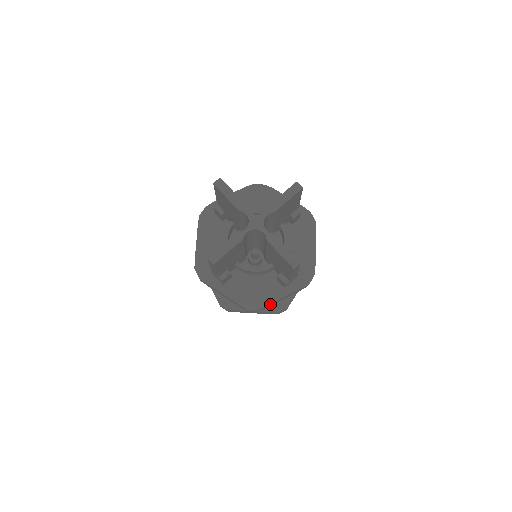
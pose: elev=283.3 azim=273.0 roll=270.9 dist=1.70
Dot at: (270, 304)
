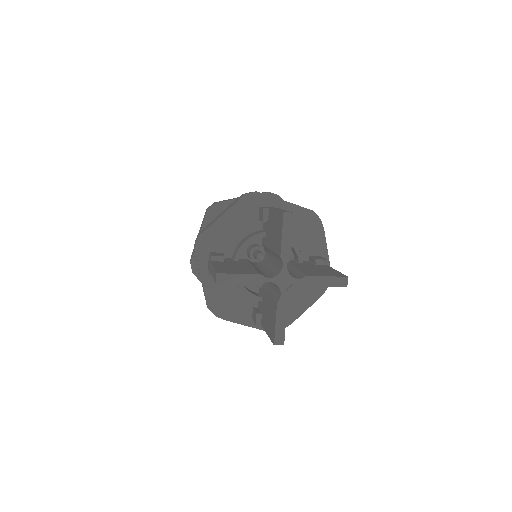
Dot at: (229, 319)
